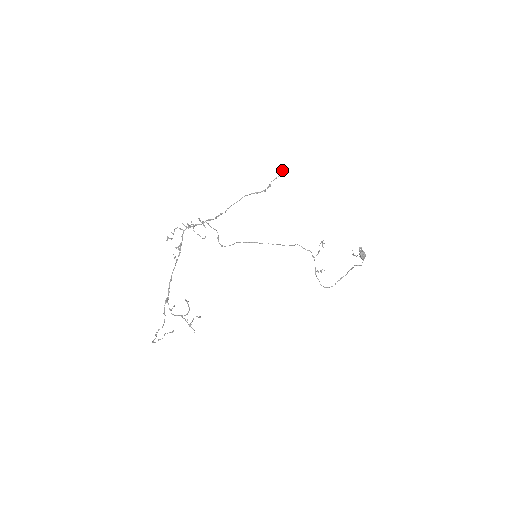
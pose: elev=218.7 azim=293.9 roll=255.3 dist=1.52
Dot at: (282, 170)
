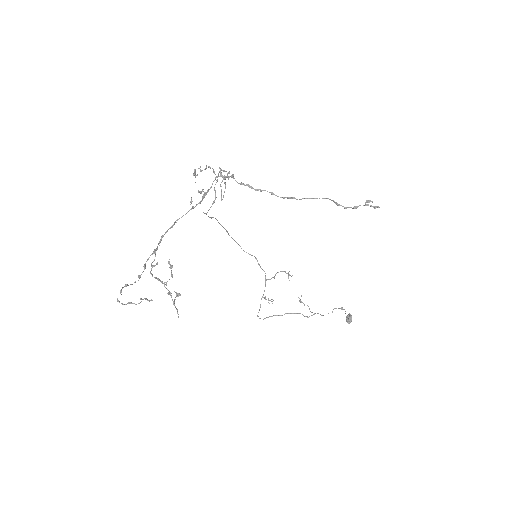
Dot at: occluded
